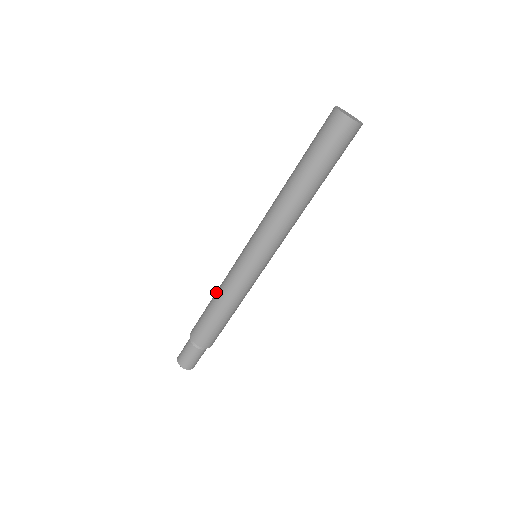
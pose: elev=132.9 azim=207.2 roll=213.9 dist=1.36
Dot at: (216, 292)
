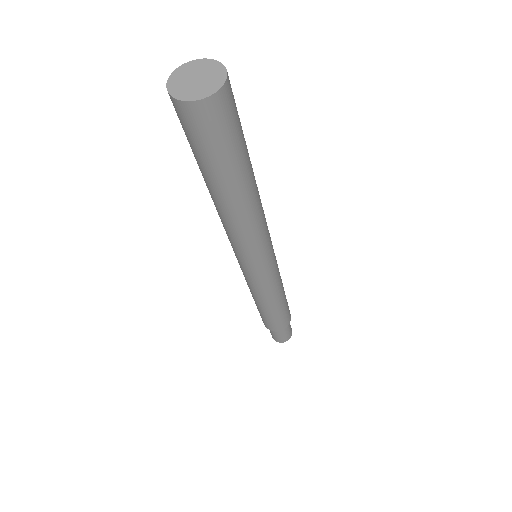
Dot at: occluded
